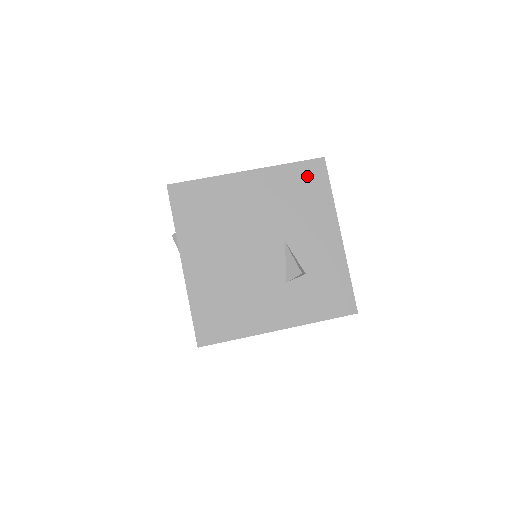
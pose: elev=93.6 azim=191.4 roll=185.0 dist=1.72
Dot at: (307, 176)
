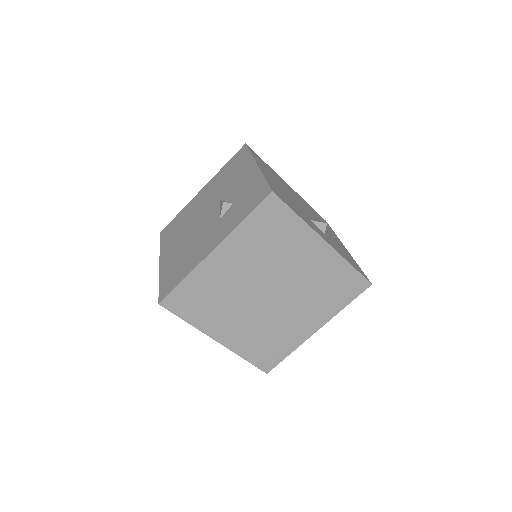
Dot at: (235, 160)
